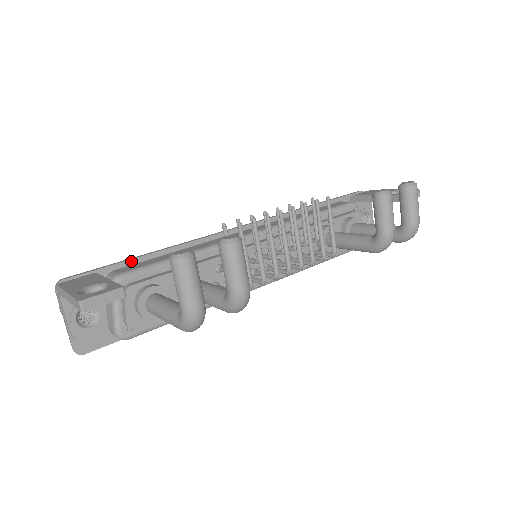
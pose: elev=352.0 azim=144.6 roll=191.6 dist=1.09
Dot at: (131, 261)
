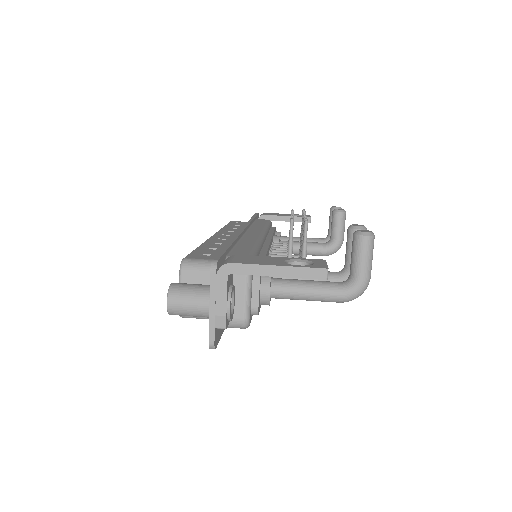
Dot at: (230, 248)
